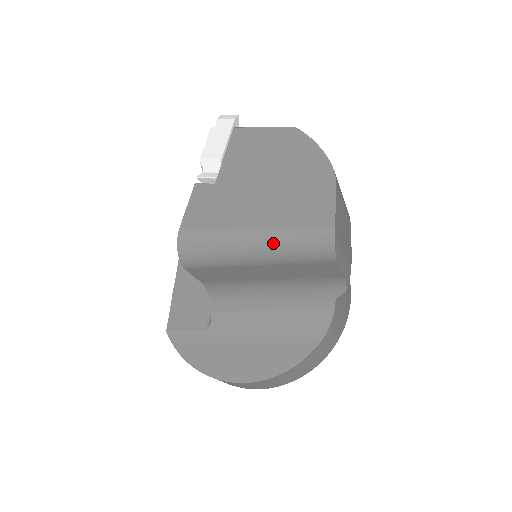
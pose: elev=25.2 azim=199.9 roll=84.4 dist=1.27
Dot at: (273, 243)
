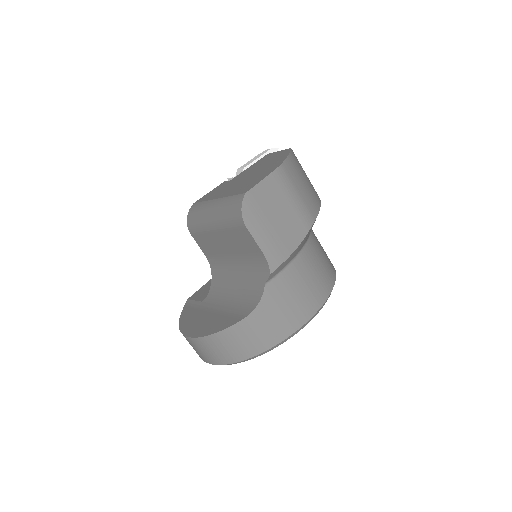
Dot at: (219, 208)
